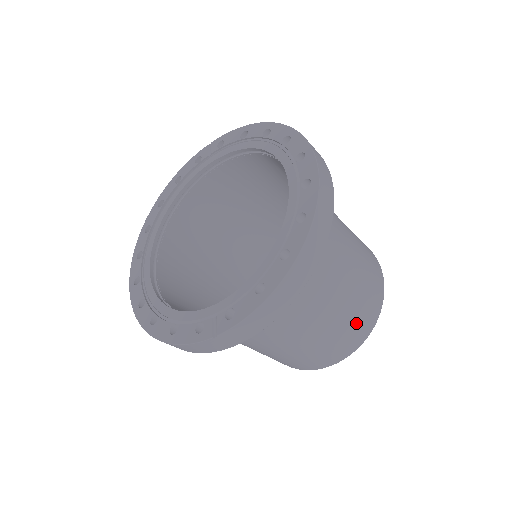
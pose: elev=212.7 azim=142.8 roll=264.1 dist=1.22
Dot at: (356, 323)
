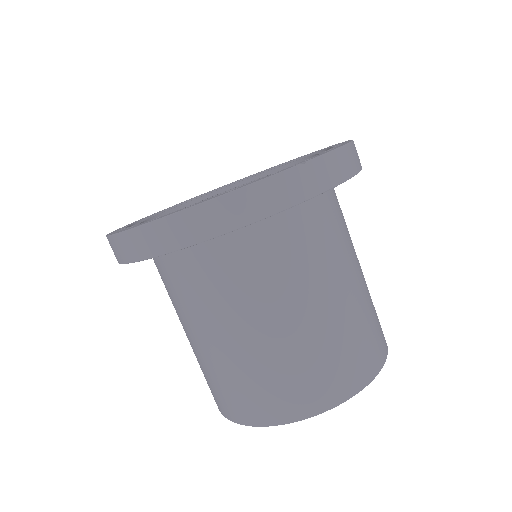
Dot at: (376, 320)
